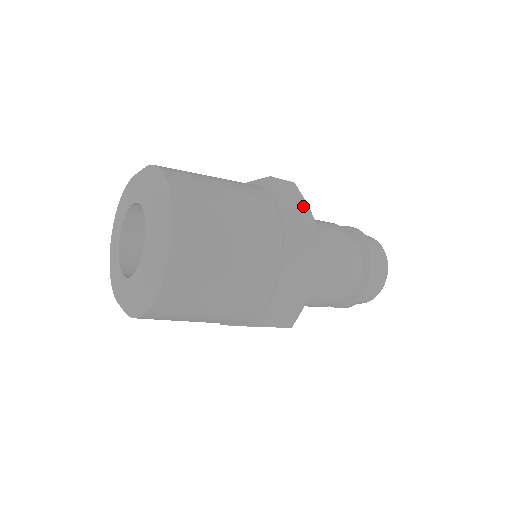
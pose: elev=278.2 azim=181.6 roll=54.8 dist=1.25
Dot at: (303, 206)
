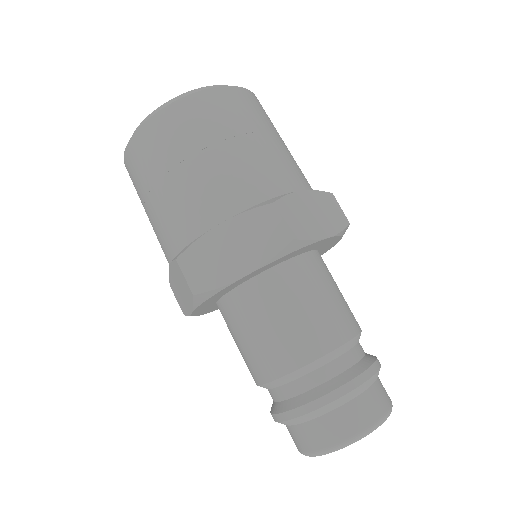
Dot at: (329, 227)
